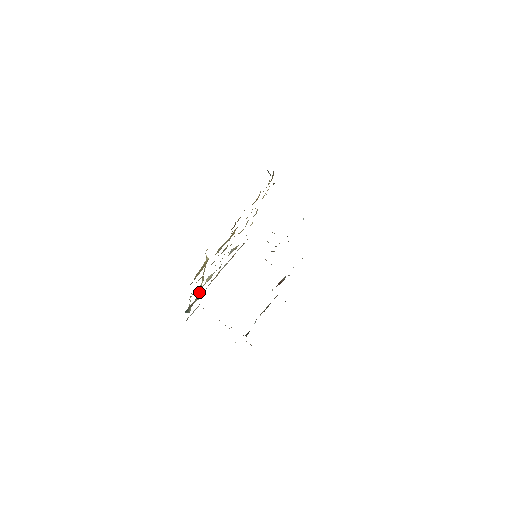
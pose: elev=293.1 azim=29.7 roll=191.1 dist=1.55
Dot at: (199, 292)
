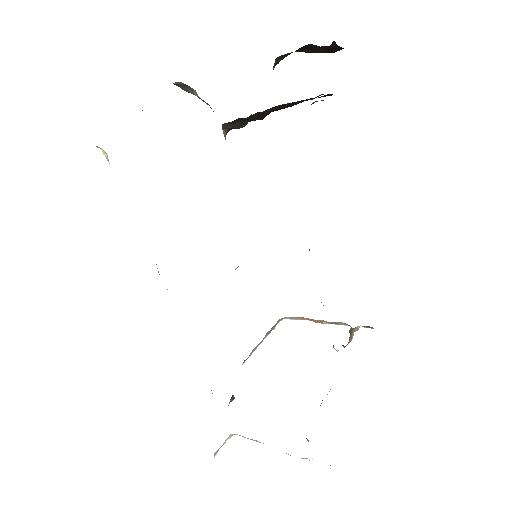
Dot at: occluded
